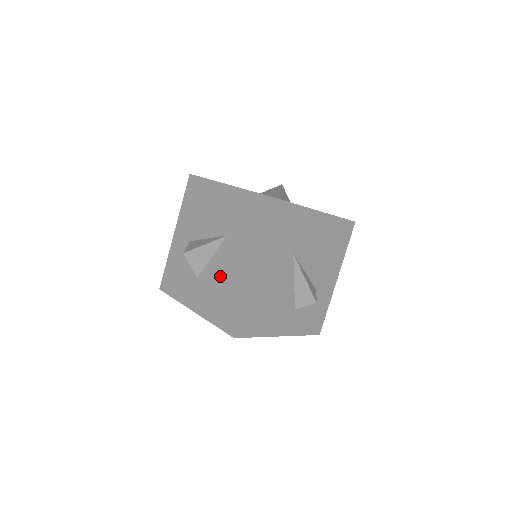
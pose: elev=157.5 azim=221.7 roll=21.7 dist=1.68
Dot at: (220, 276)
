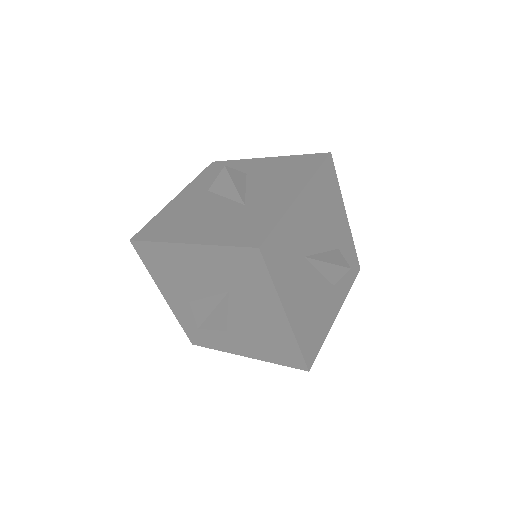
Dot at: (251, 327)
